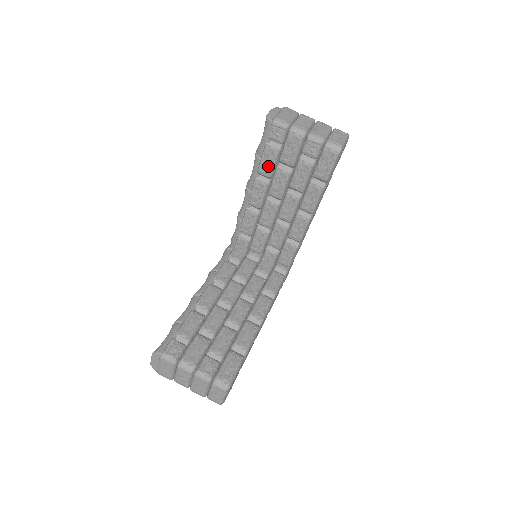
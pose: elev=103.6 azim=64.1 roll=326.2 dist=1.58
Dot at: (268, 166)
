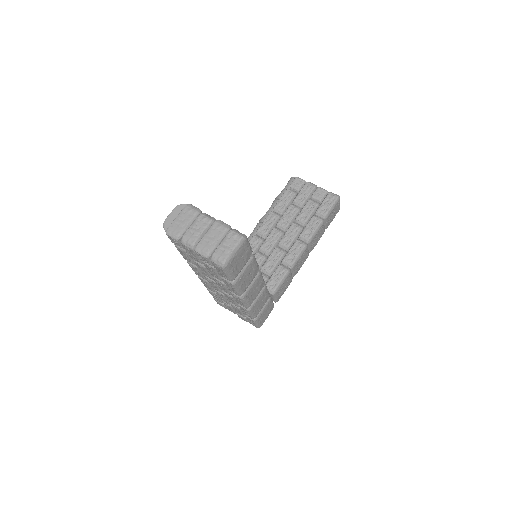
Dot at: (284, 203)
